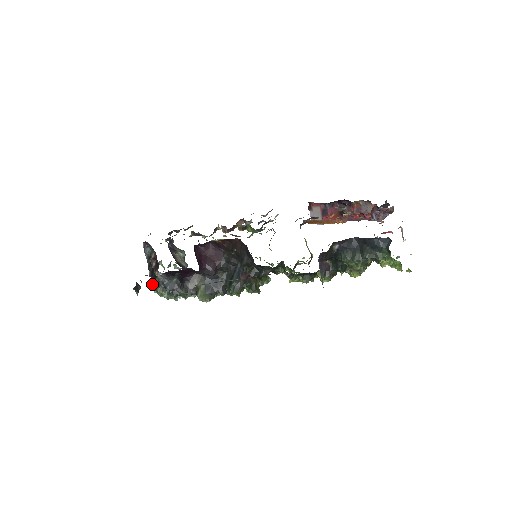
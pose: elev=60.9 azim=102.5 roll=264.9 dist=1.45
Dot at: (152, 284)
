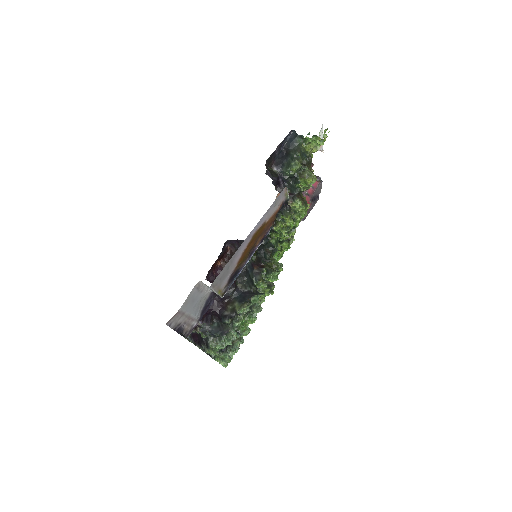
Dot at: (205, 351)
